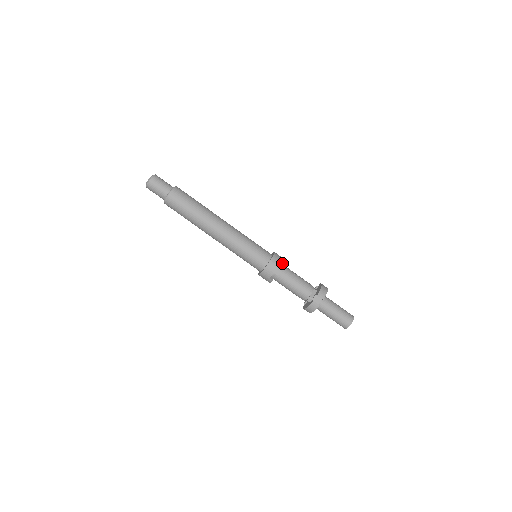
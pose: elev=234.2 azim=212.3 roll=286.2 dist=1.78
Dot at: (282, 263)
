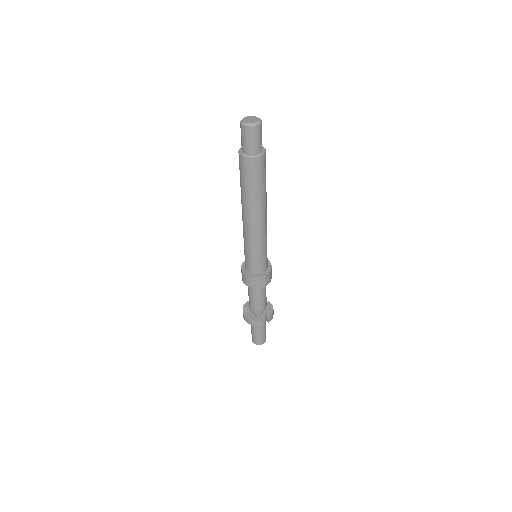
Dot at: occluded
